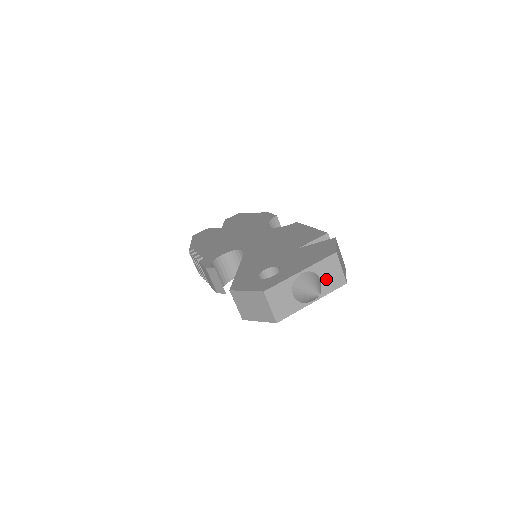
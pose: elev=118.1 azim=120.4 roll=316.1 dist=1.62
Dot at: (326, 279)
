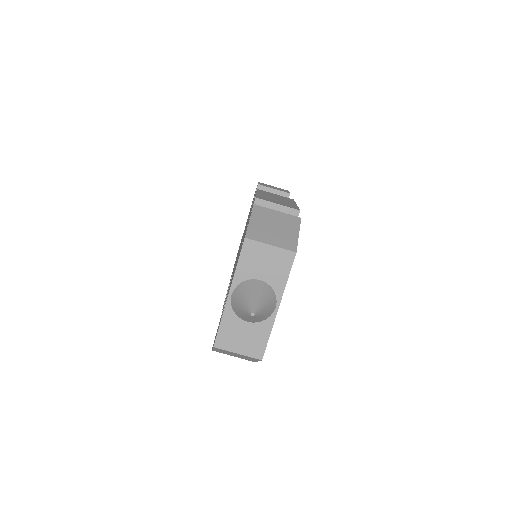
Dot at: (266, 273)
